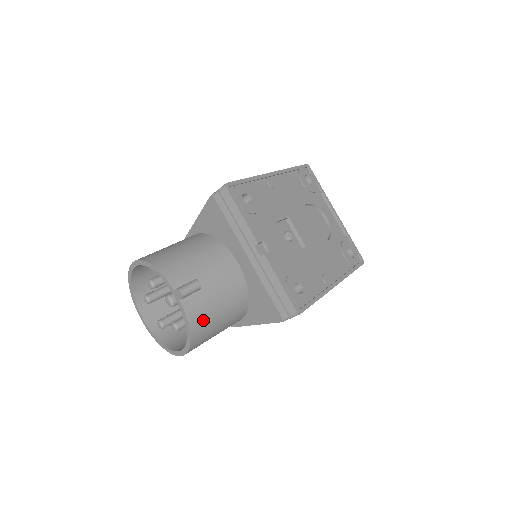
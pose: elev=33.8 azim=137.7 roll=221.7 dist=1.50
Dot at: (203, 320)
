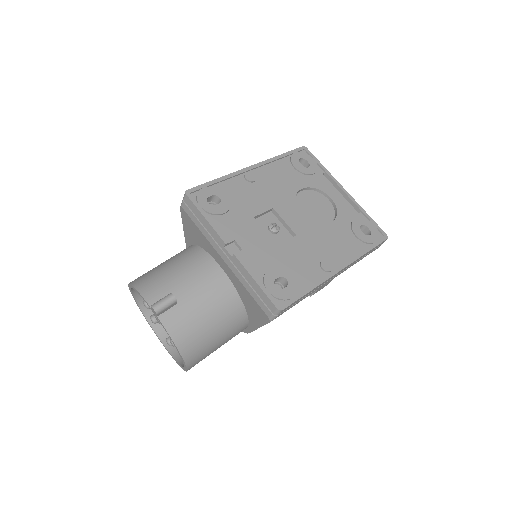
Dot at: (189, 332)
